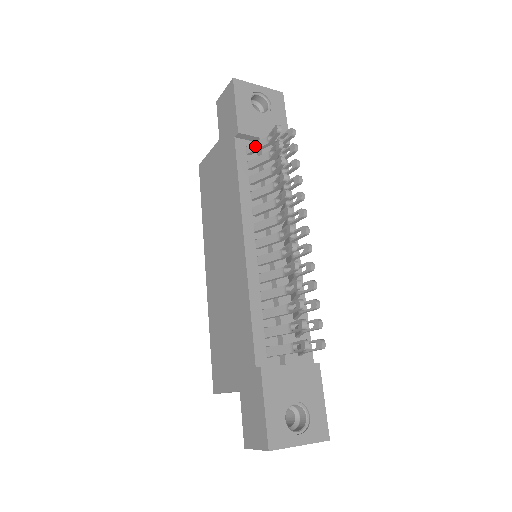
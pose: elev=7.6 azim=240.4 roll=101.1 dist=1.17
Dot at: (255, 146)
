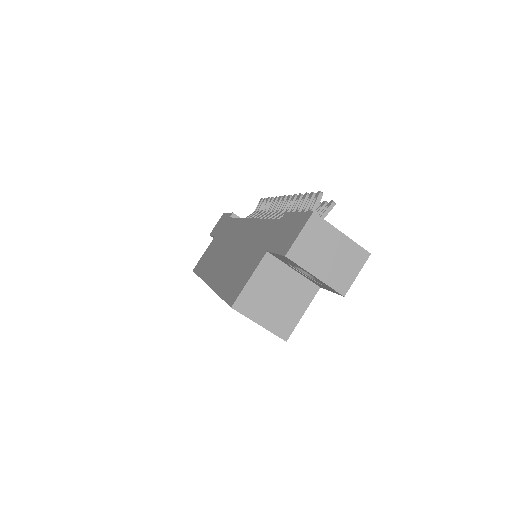
Dot at: occluded
